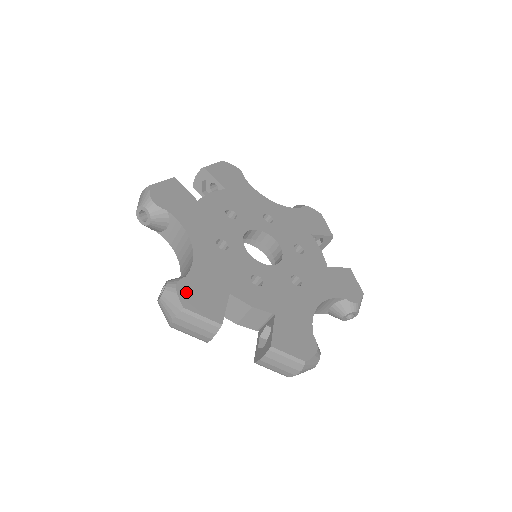
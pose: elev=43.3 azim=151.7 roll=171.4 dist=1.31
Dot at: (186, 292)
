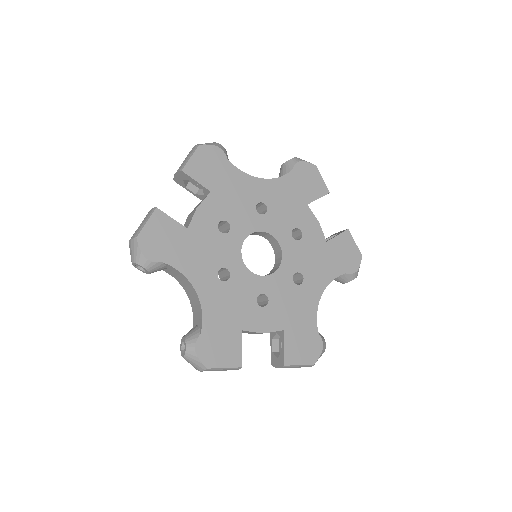
Dot at: (205, 351)
